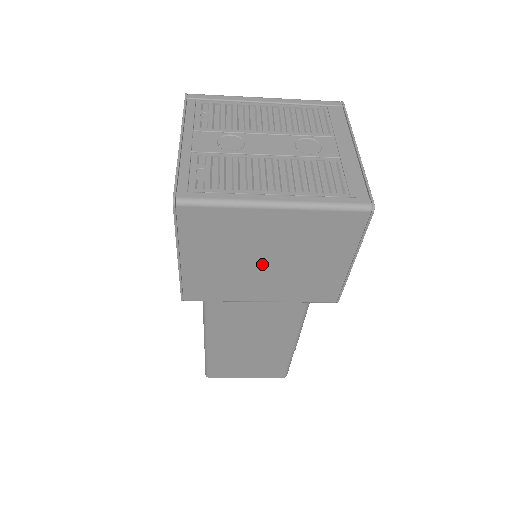
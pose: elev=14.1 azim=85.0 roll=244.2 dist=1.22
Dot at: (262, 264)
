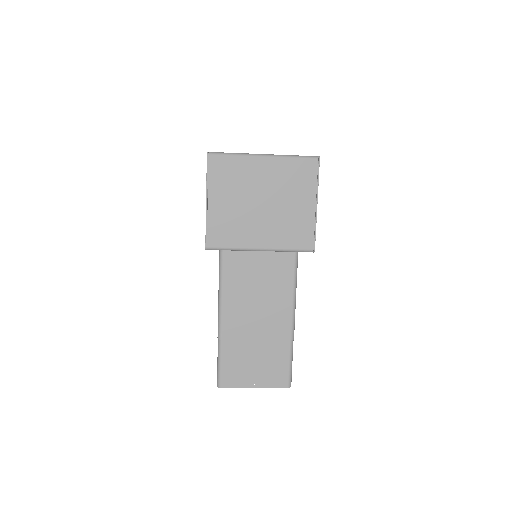
Dot at: (259, 207)
